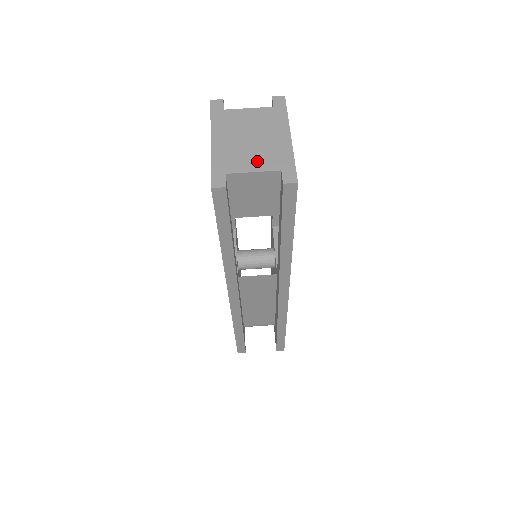
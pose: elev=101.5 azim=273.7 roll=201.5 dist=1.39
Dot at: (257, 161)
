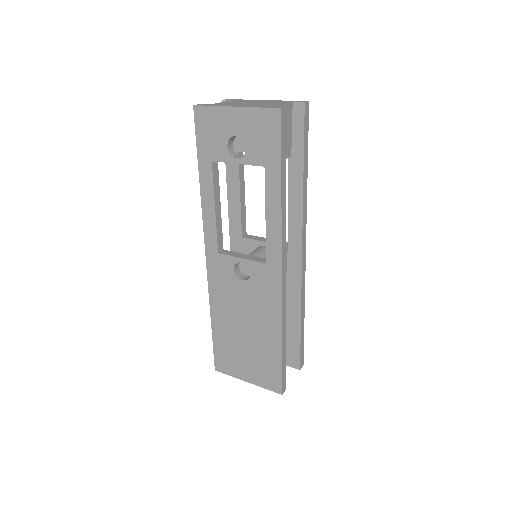
Dot at: (275, 103)
